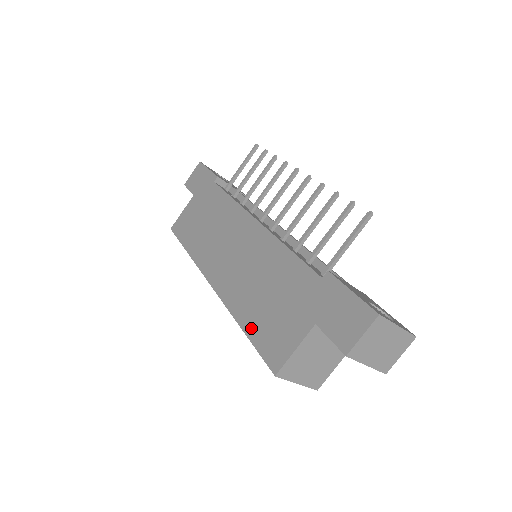
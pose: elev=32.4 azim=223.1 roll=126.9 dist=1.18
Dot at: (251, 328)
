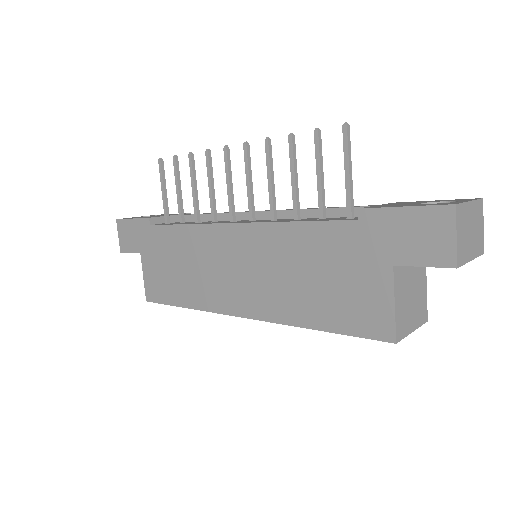
Dot at: (326, 322)
